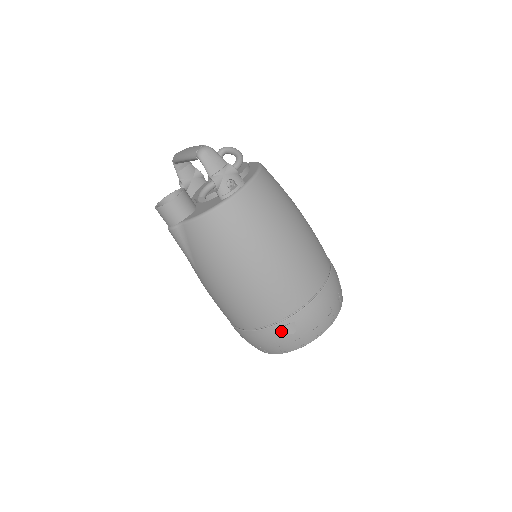
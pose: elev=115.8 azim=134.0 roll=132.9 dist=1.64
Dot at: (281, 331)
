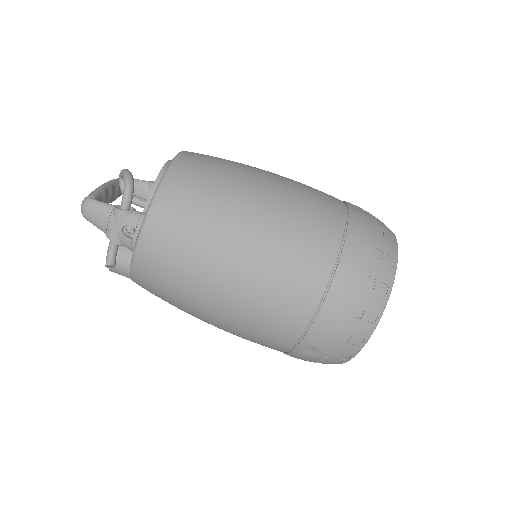
Dot at: (305, 355)
